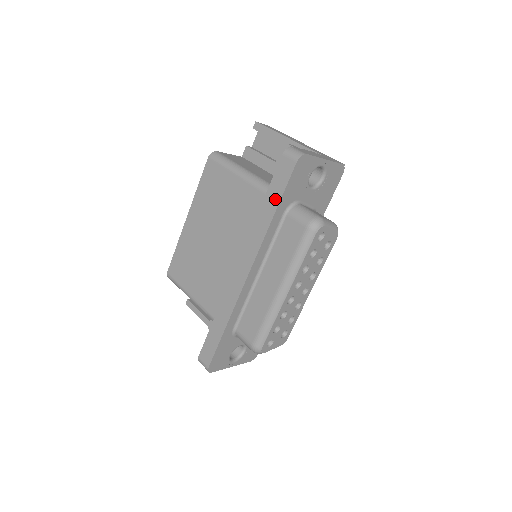
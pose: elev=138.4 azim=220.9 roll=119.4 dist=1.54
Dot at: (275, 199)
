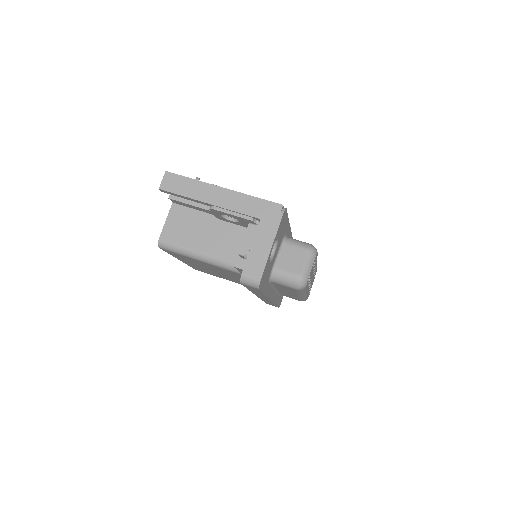
Dot at: (258, 292)
